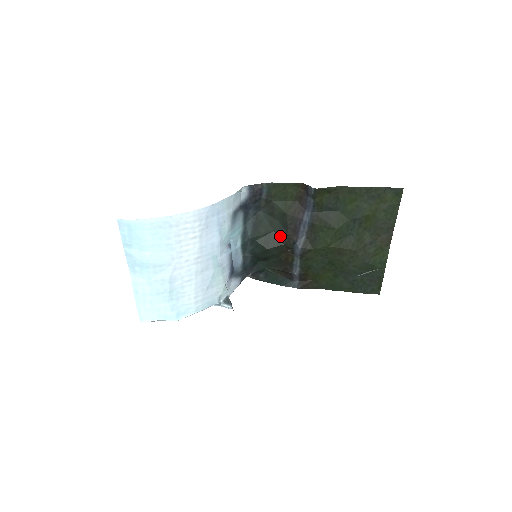
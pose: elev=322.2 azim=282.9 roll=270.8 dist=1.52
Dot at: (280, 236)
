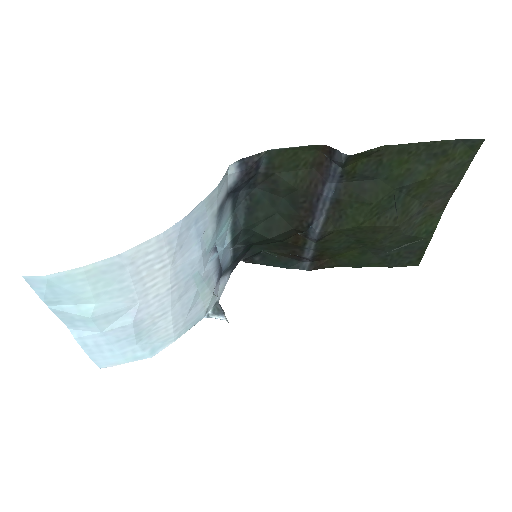
Dot at: (287, 218)
